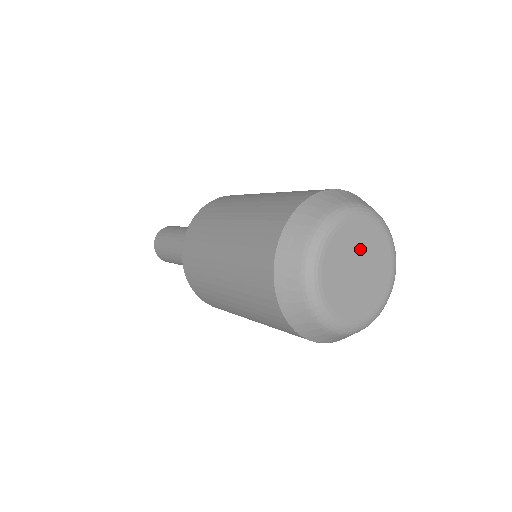
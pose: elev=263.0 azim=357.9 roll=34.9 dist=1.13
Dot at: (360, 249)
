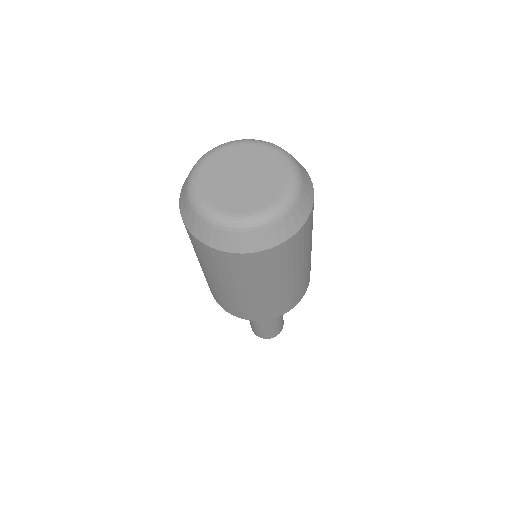
Dot at: (231, 168)
